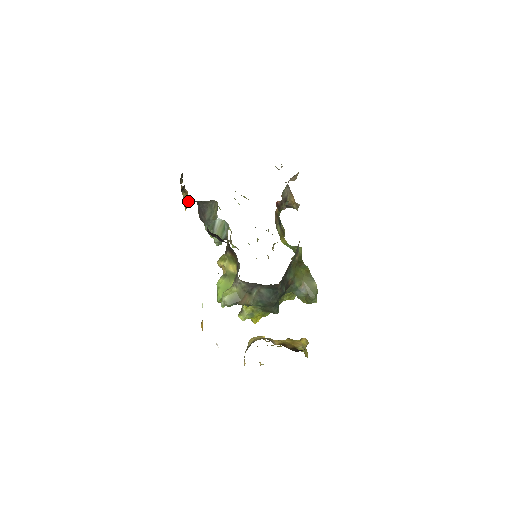
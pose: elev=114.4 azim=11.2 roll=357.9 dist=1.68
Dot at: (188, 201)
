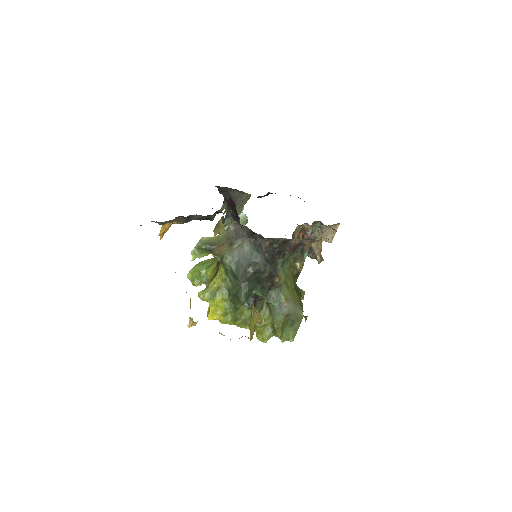
Dot at: (221, 228)
